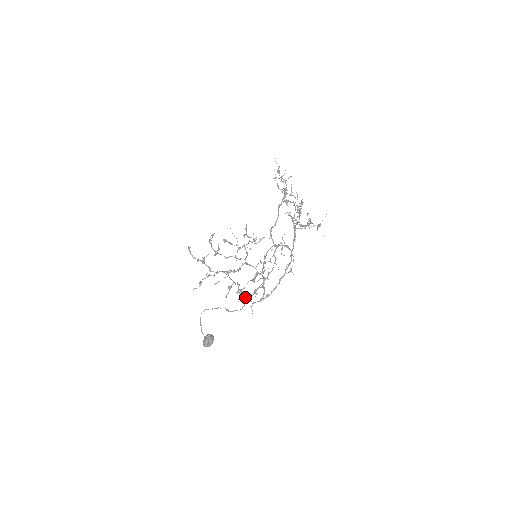
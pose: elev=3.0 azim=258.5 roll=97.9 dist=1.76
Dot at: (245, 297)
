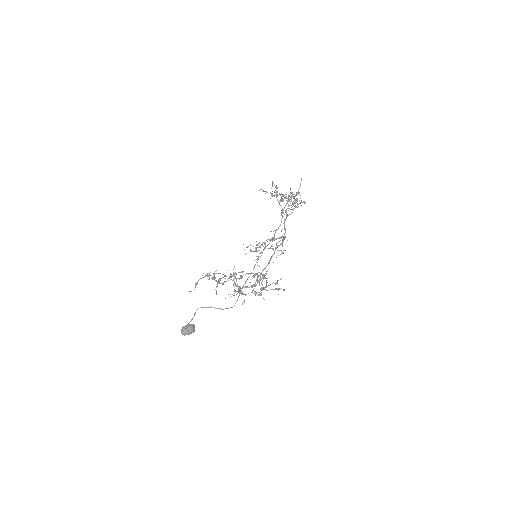
Dot at: (239, 291)
